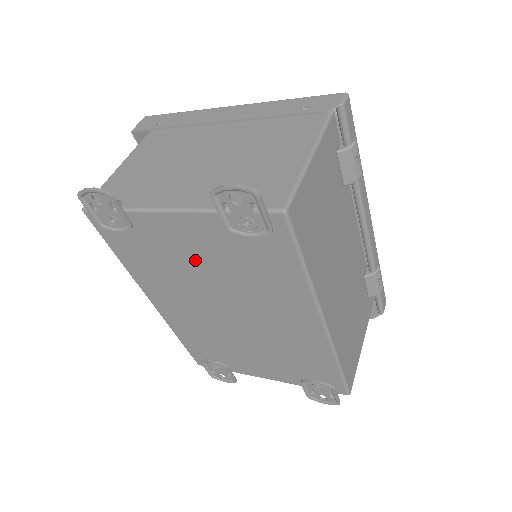
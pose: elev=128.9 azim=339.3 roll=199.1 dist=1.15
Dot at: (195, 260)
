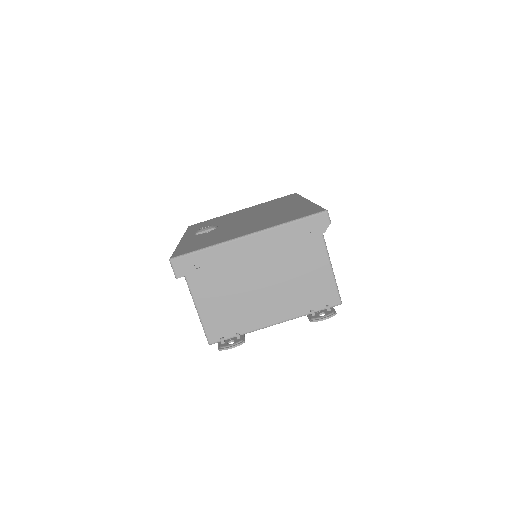
Dot at: occluded
